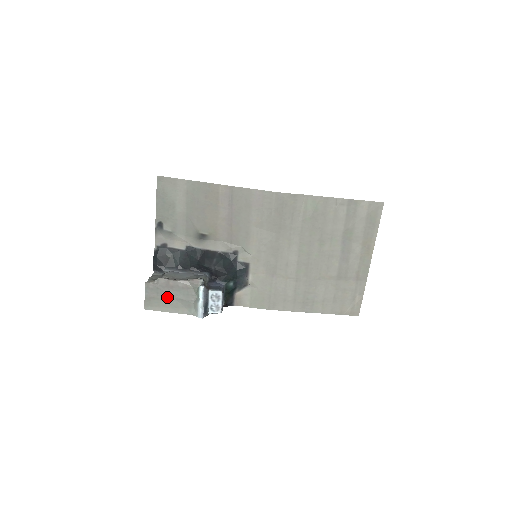
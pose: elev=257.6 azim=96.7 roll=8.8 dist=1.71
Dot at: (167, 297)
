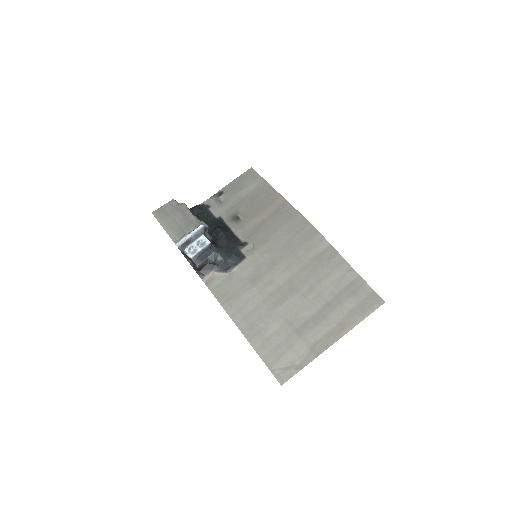
Dot at: (174, 218)
